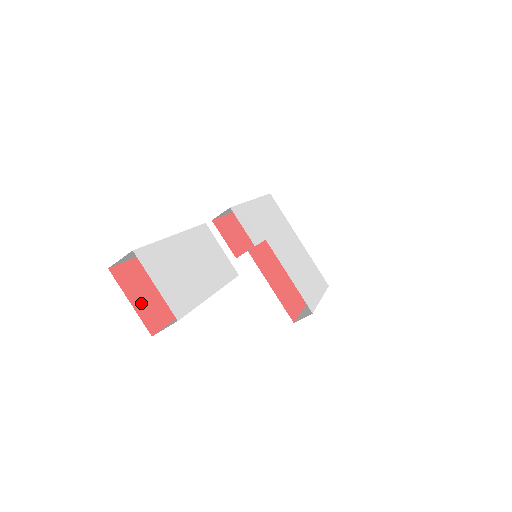
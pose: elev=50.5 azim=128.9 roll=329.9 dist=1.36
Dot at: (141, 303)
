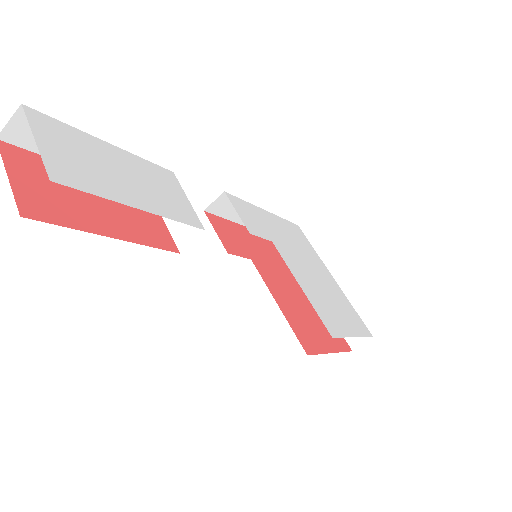
Dot at: (28, 187)
